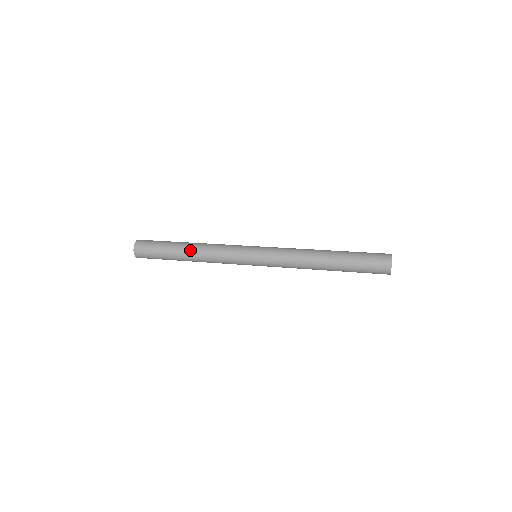
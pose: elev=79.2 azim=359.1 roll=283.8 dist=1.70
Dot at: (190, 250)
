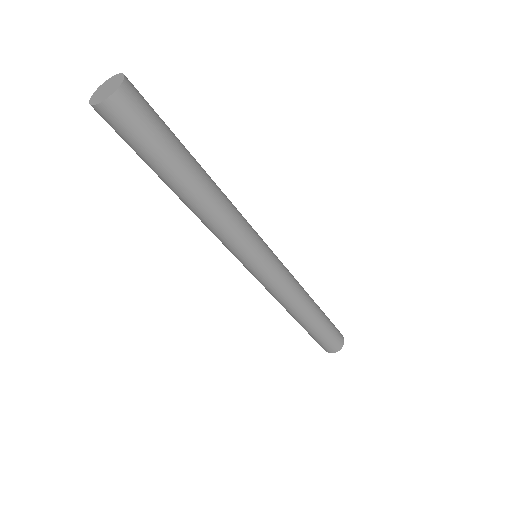
Dot at: (205, 188)
